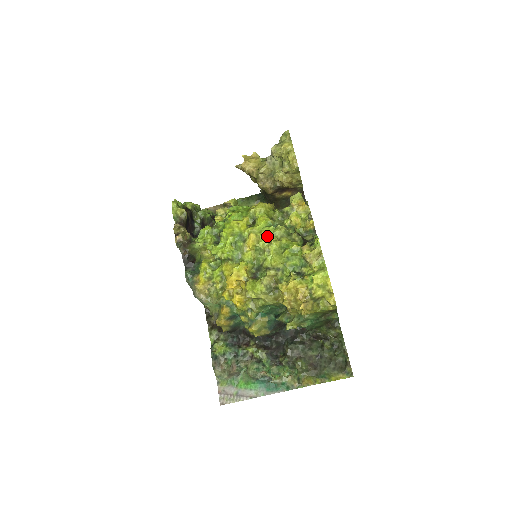
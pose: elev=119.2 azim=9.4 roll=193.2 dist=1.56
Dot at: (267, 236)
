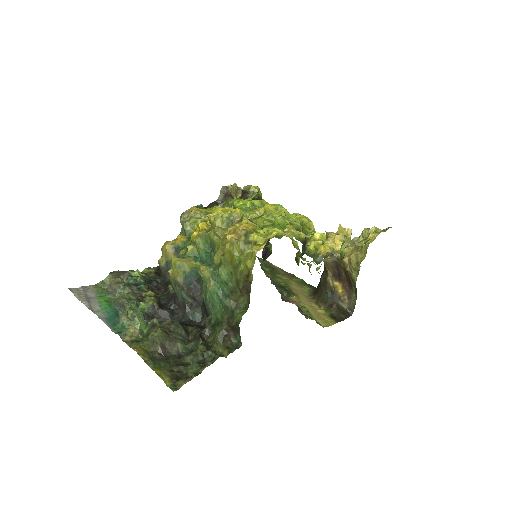
Dot at: occluded
